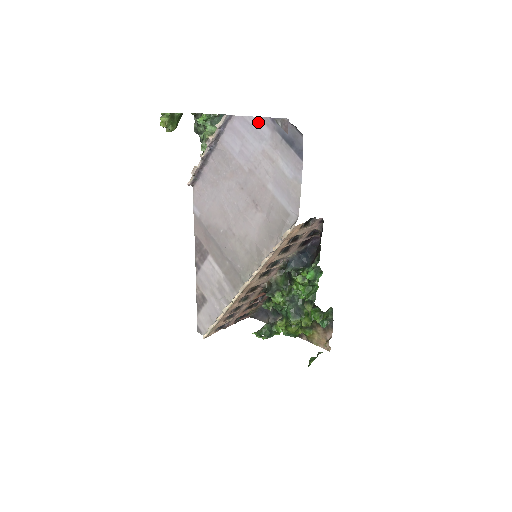
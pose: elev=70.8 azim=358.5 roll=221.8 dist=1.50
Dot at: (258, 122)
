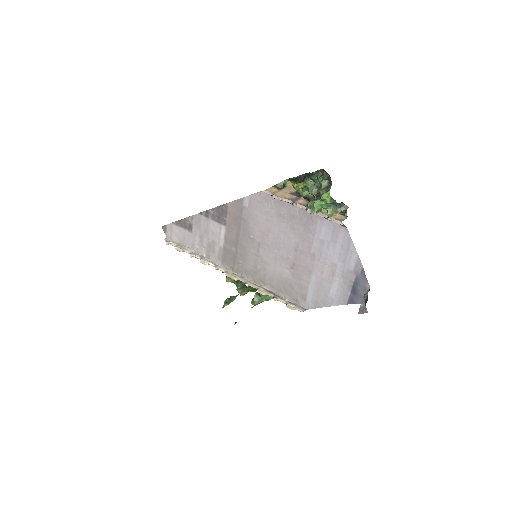
Dot at: (354, 256)
